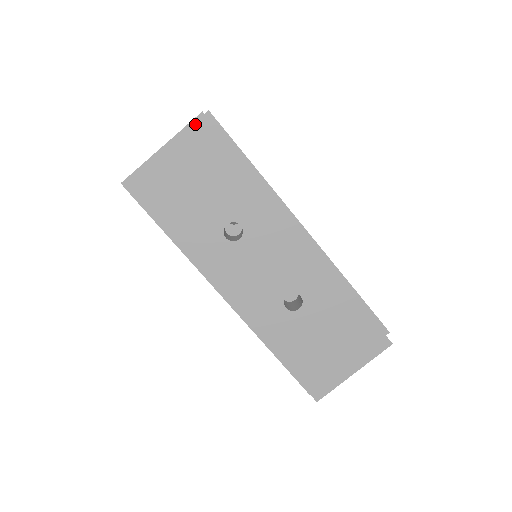
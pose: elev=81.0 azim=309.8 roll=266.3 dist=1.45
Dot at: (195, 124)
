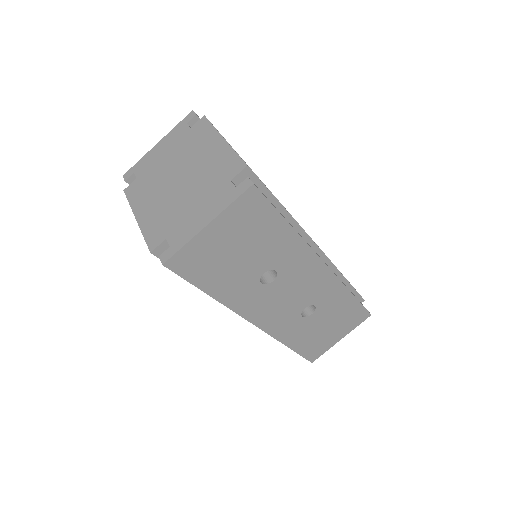
Dot at: (245, 197)
